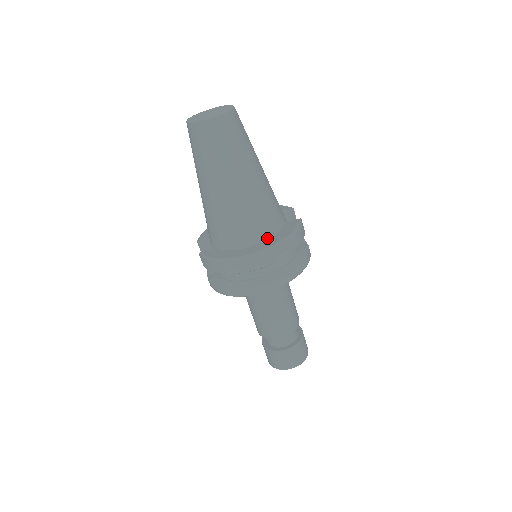
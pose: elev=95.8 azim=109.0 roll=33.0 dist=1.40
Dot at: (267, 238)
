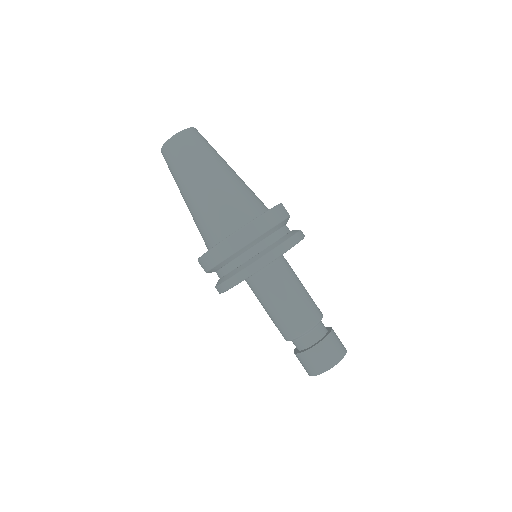
Dot at: (248, 222)
